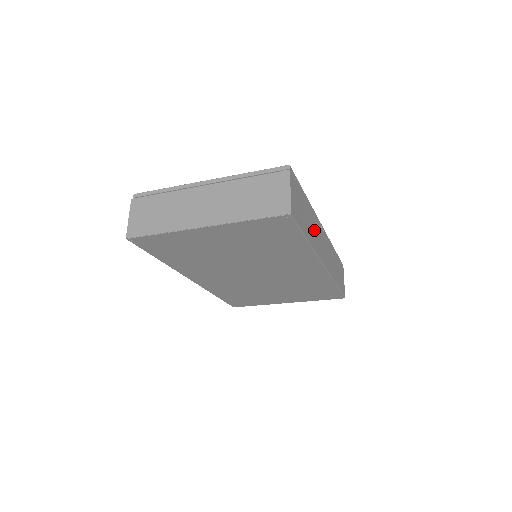
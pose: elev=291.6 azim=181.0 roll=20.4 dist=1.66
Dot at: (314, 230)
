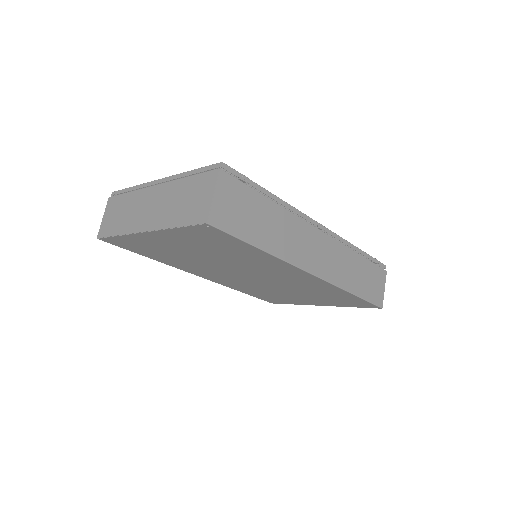
Dot at: (289, 234)
